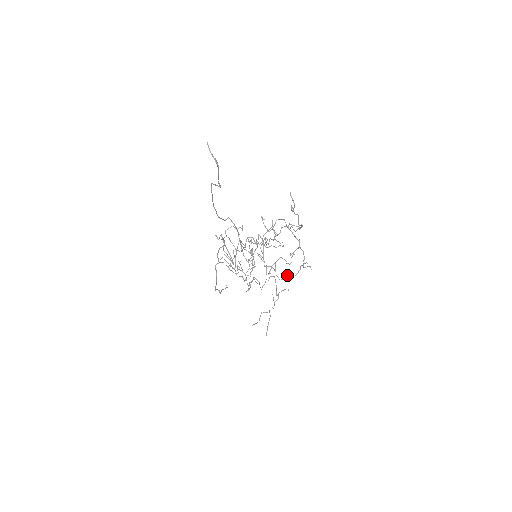
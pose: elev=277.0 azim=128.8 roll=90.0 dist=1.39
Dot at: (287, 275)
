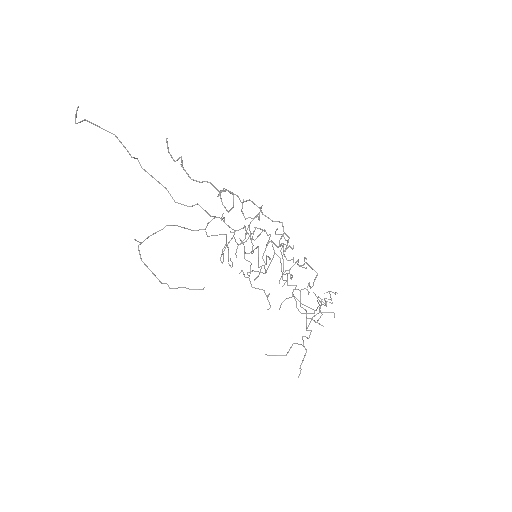
Dot at: (309, 285)
